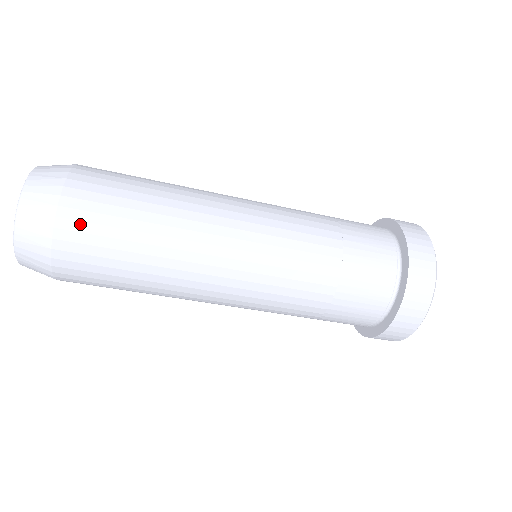
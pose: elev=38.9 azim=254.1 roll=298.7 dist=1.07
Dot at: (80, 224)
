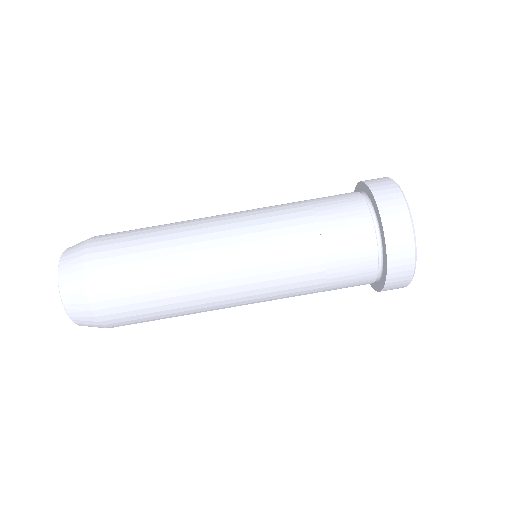
Dot at: (102, 261)
